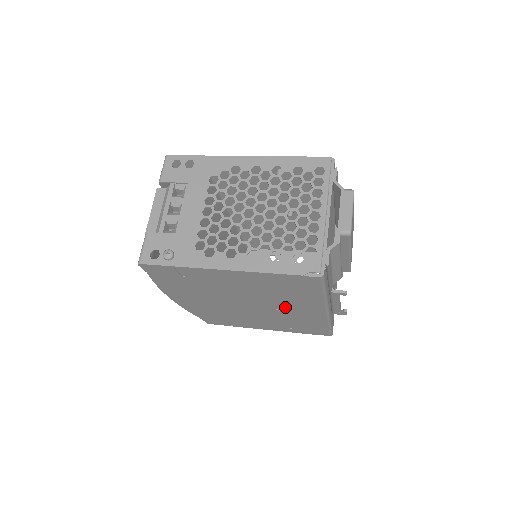
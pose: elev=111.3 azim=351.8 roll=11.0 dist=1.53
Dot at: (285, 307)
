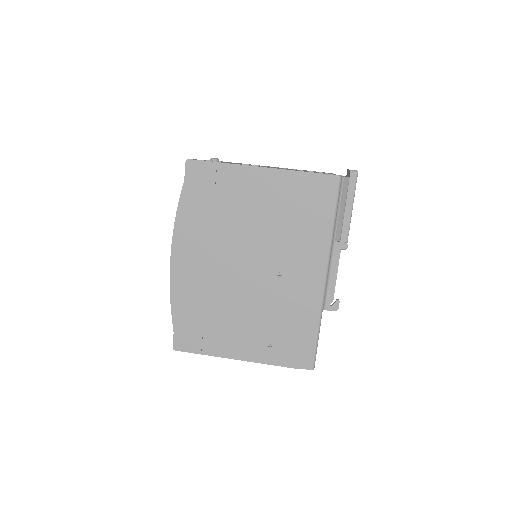
Dot at: (287, 266)
